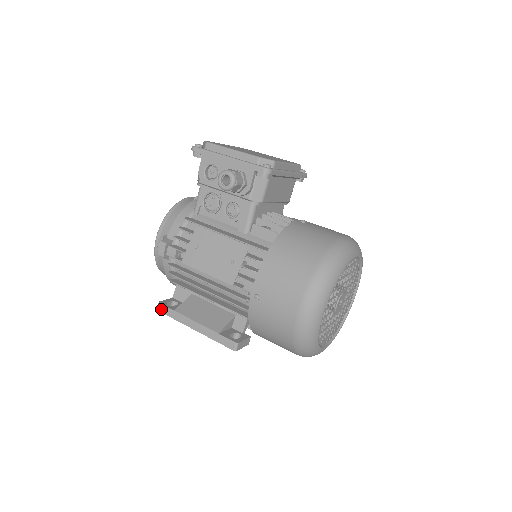
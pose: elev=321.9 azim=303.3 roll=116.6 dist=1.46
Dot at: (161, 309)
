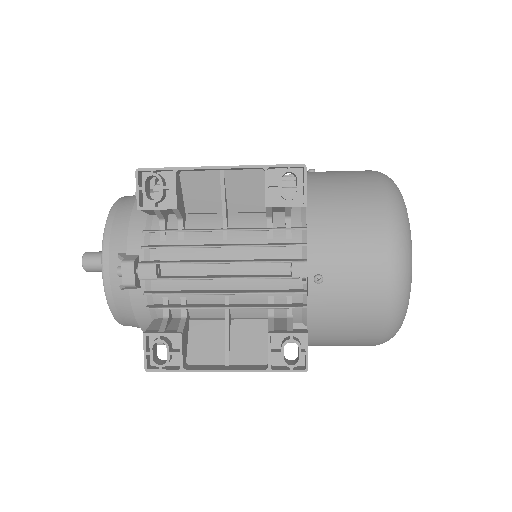
Dot at: (147, 168)
